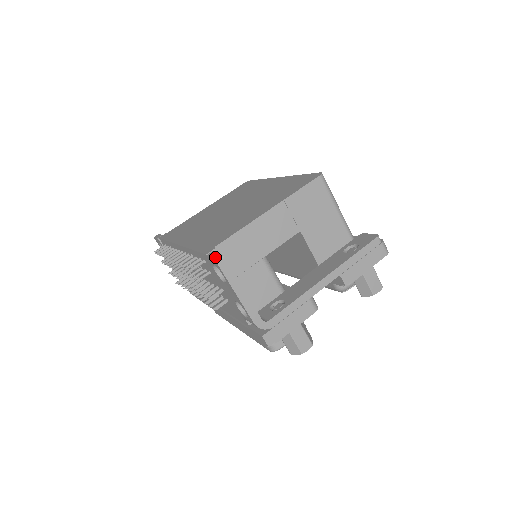
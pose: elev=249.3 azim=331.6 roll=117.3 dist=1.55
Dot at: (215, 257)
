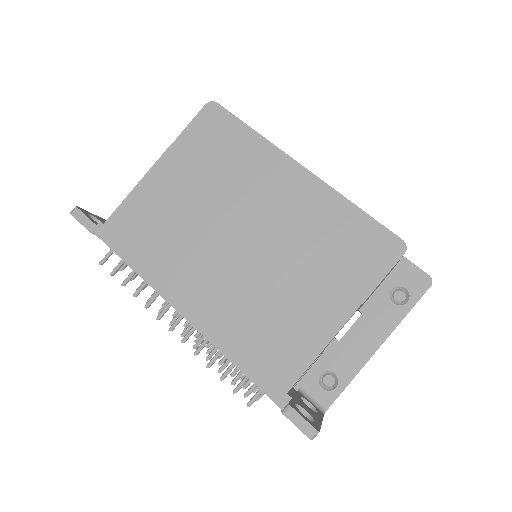
Dot at: (310, 436)
